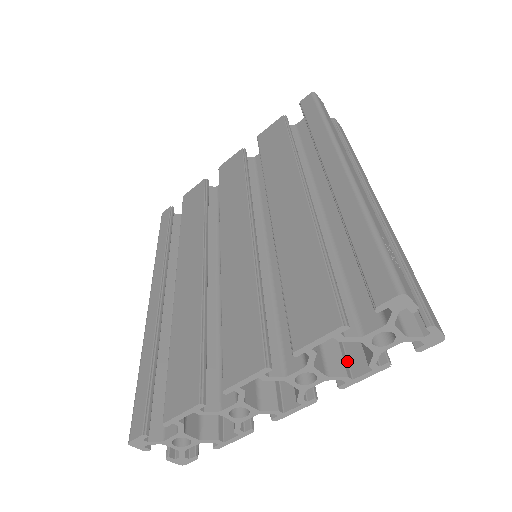
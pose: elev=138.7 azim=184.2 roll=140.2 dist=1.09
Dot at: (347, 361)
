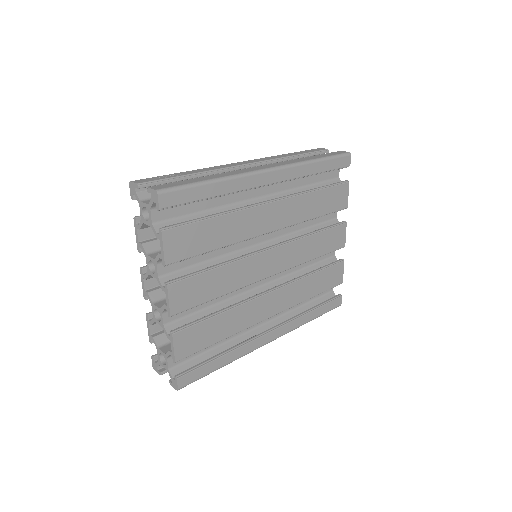
Dot at: (174, 251)
